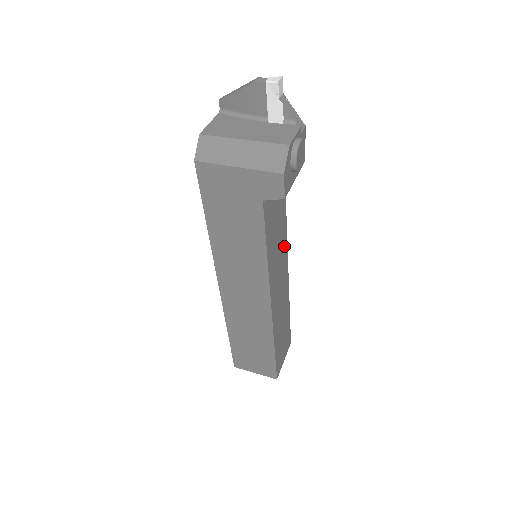
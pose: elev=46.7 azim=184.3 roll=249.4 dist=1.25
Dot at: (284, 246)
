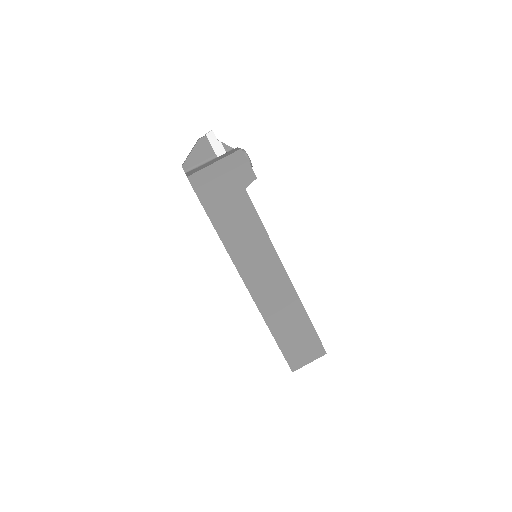
Dot at: occluded
